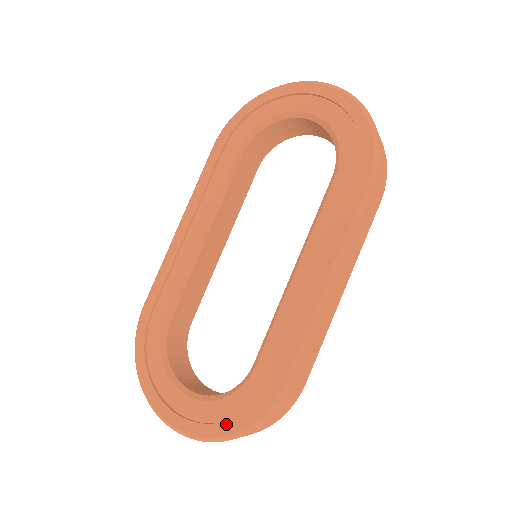
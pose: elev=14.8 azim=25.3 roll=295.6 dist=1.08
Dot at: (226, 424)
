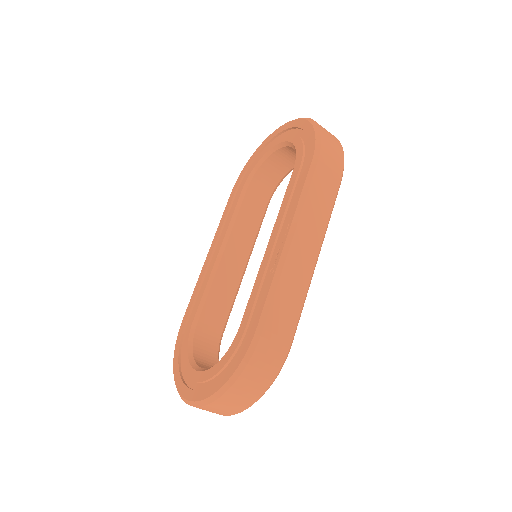
Dot at: (218, 381)
